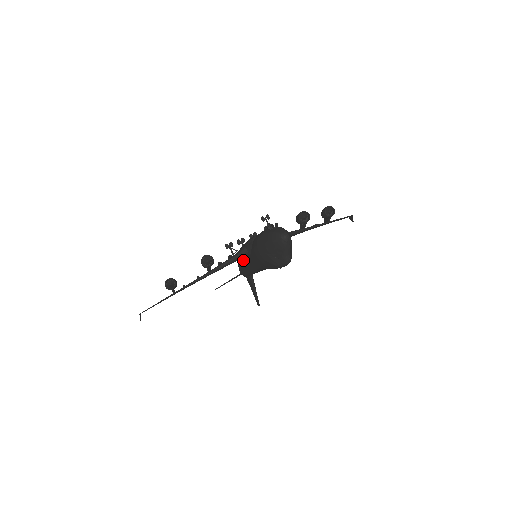
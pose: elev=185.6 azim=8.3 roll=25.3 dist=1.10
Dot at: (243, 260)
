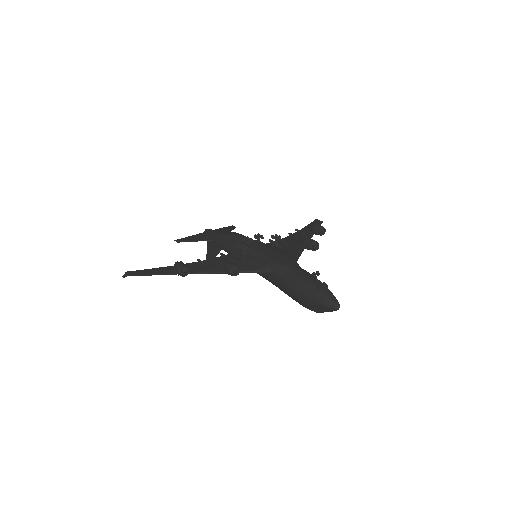
Dot at: occluded
